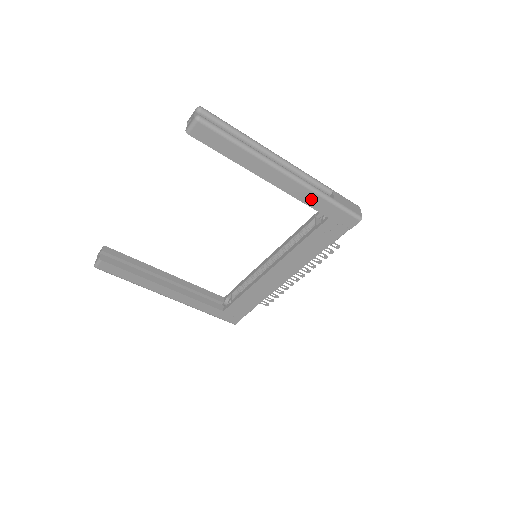
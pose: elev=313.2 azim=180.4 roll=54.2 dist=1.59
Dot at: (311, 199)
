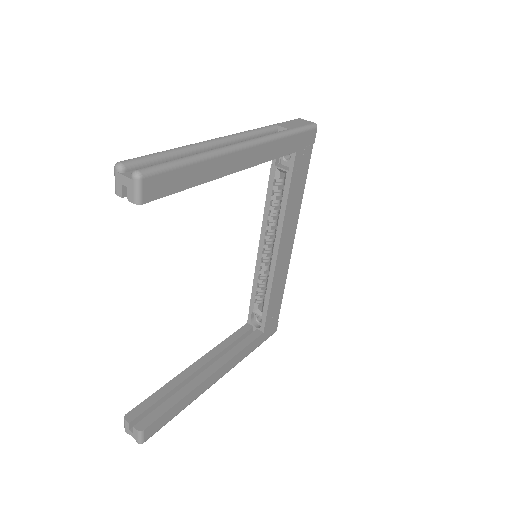
Dot at: (276, 149)
